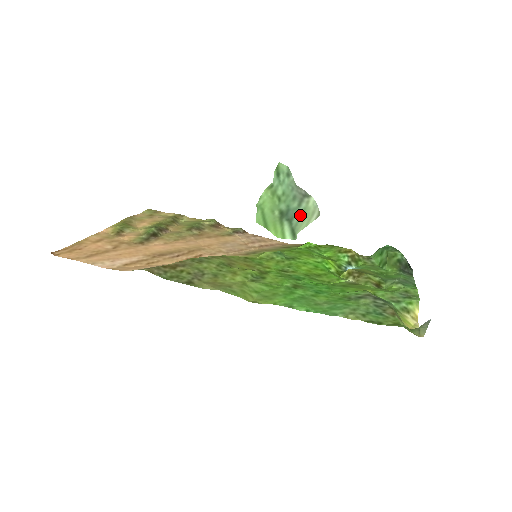
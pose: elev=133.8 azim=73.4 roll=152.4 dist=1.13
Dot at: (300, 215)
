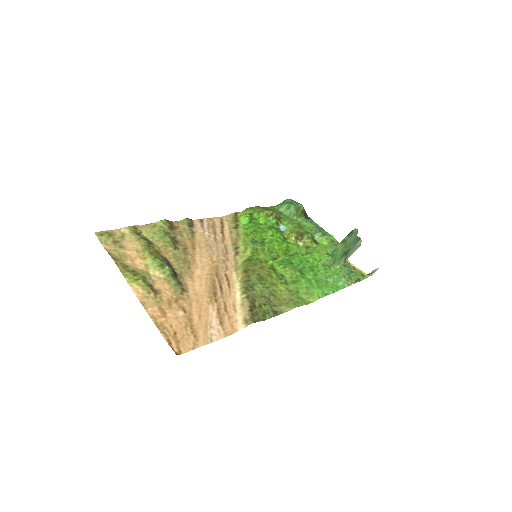
Dot at: (352, 250)
